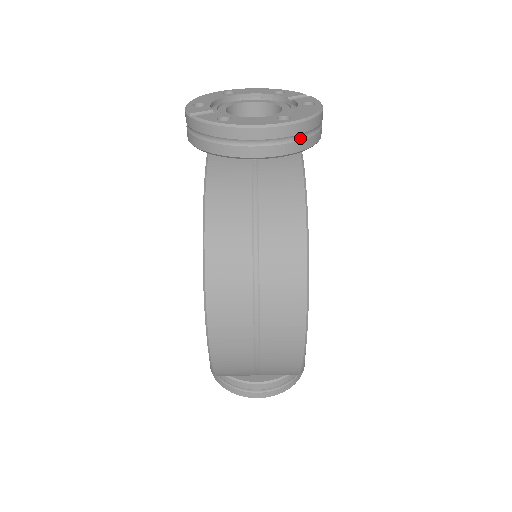
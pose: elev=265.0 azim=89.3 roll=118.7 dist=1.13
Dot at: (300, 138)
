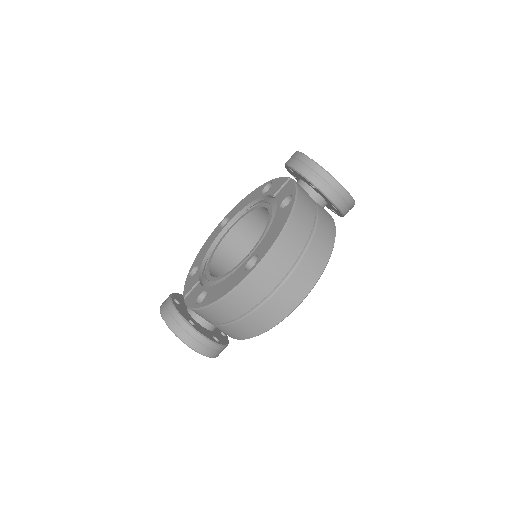
Dot at: (347, 207)
